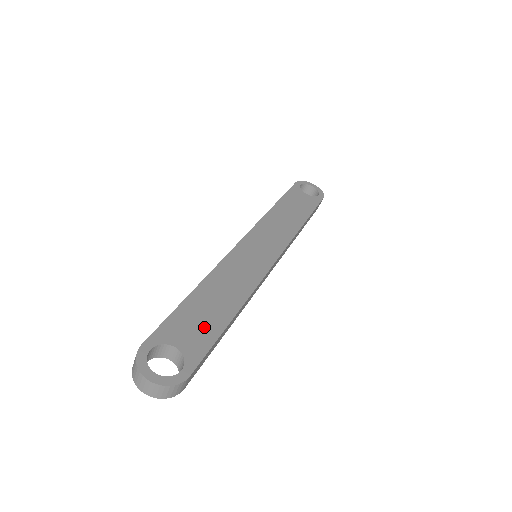
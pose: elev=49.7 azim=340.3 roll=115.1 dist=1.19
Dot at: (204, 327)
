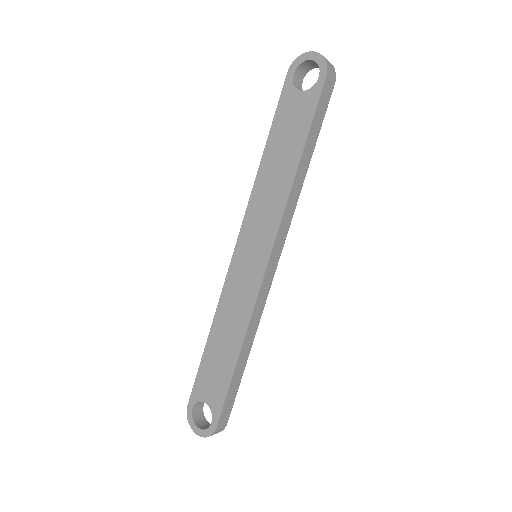
Dot at: (219, 378)
